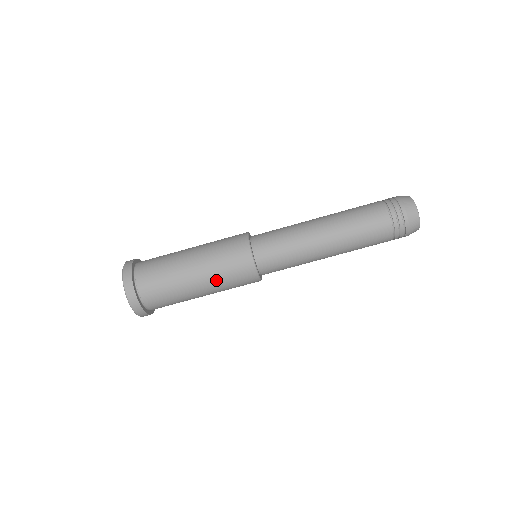
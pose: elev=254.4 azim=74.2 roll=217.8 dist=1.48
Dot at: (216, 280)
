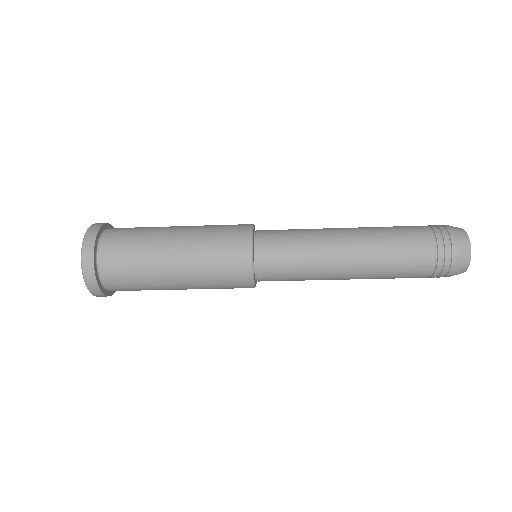
Dot at: (203, 288)
